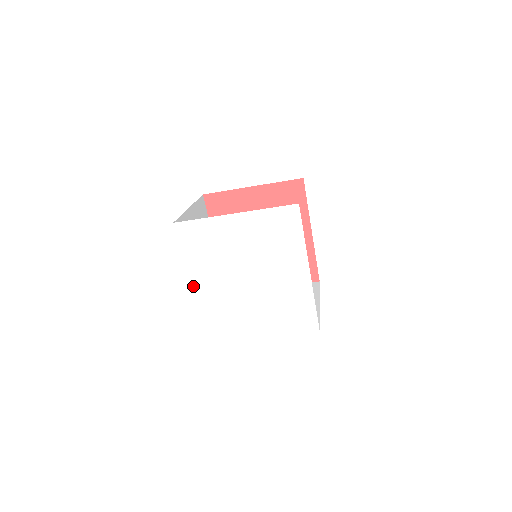
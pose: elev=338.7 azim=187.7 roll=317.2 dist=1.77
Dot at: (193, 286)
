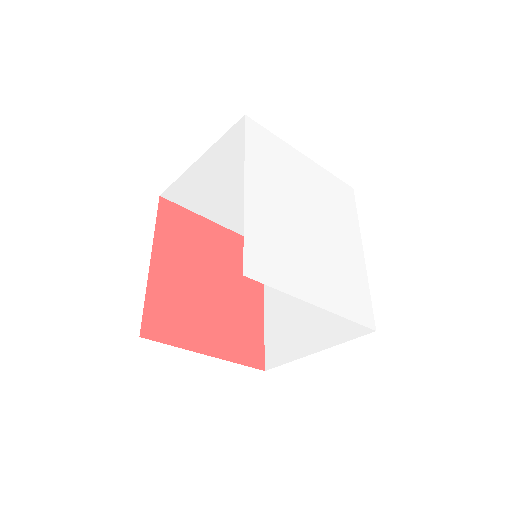
Dot at: (248, 189)
